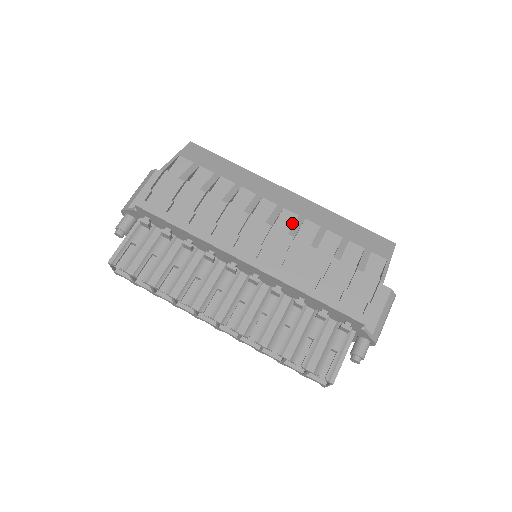
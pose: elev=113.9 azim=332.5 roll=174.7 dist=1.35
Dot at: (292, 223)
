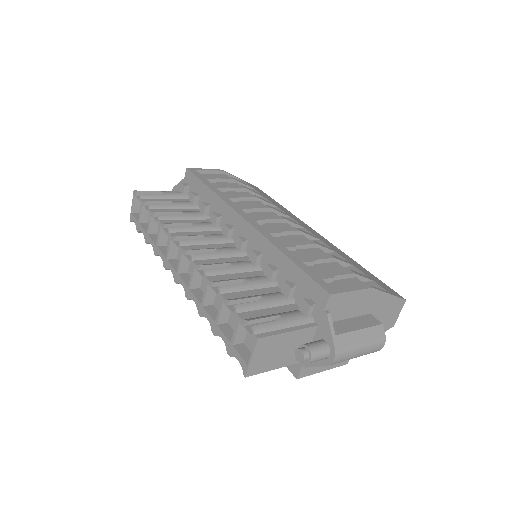
Dot at: occluded
